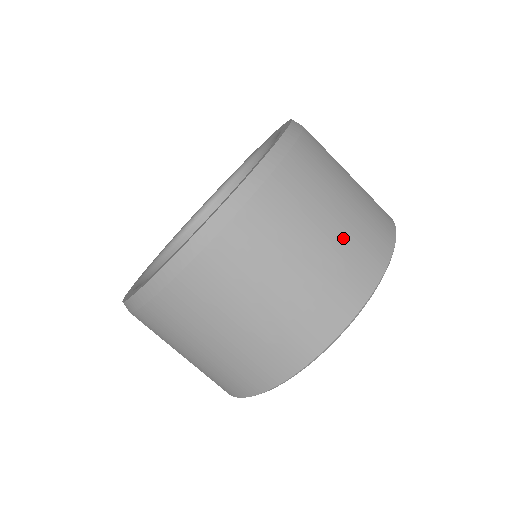
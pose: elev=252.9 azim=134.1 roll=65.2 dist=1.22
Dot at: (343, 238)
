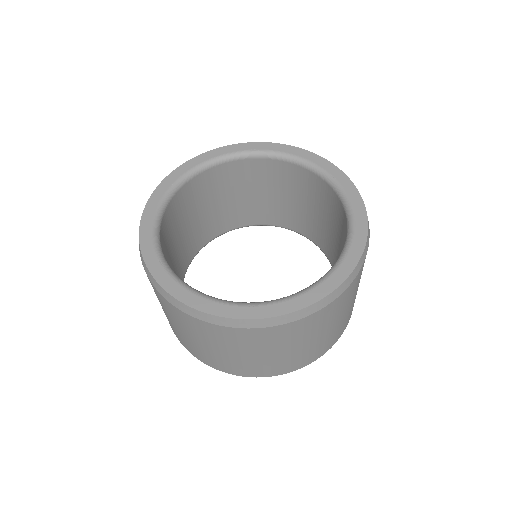
Dot at: (255, 361)
